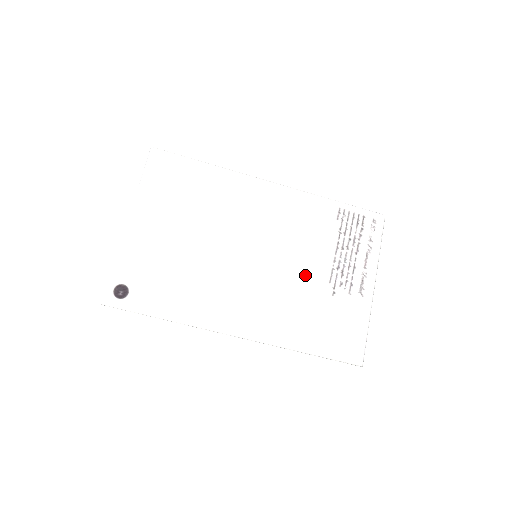
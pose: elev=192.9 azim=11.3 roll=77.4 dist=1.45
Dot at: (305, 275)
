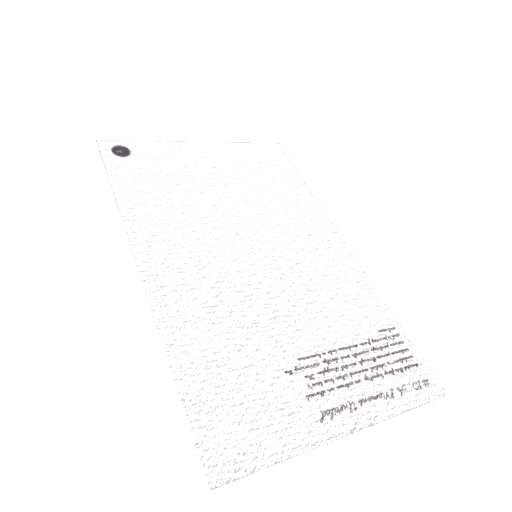
Dot at: (281, 321)
